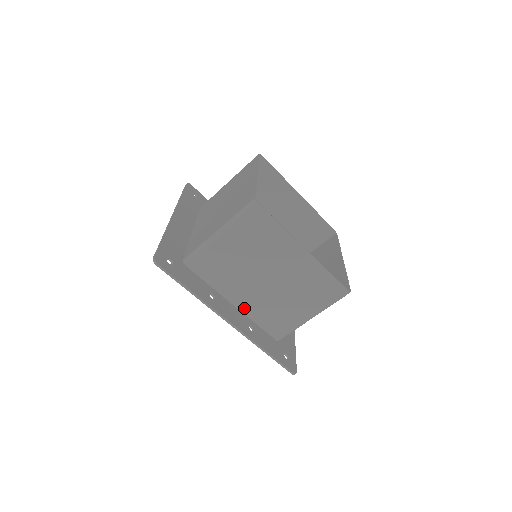
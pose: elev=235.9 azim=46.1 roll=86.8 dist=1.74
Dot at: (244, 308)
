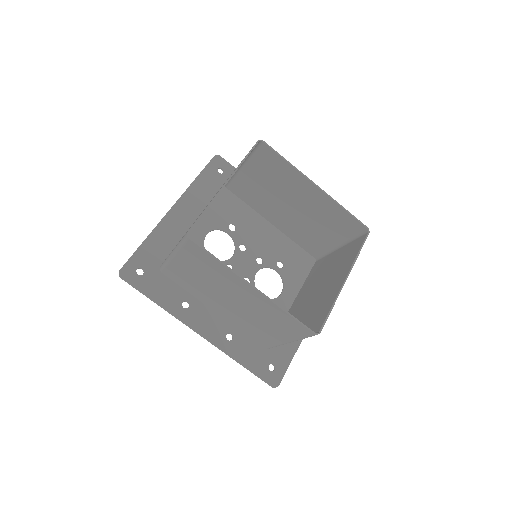
Dot at: (224, 316)
